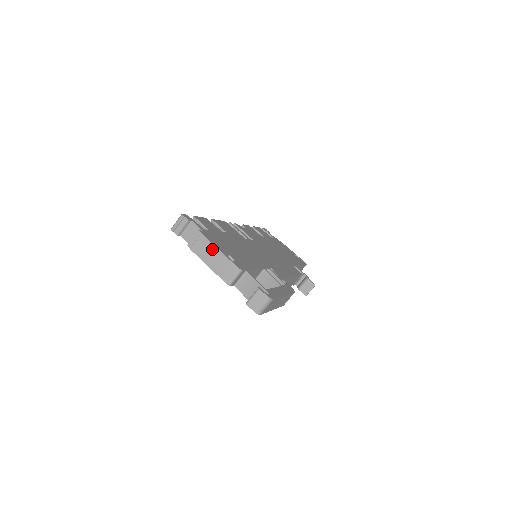
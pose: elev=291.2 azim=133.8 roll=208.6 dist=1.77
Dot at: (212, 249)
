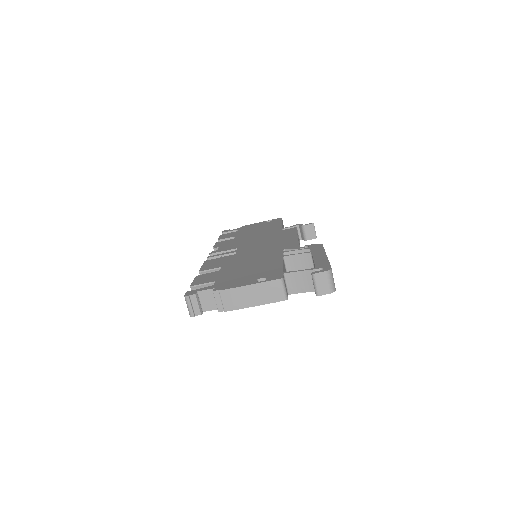
Dot at: (241, 291)
